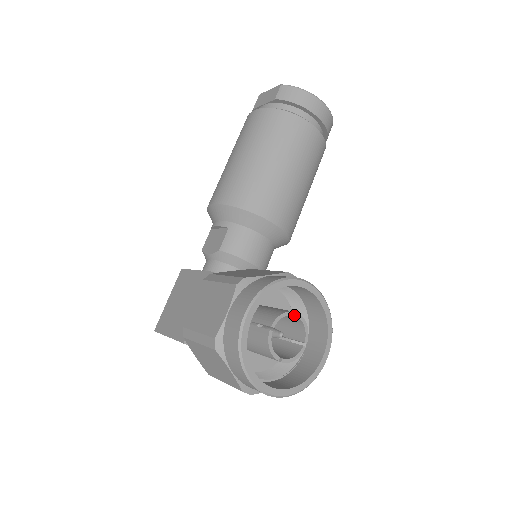
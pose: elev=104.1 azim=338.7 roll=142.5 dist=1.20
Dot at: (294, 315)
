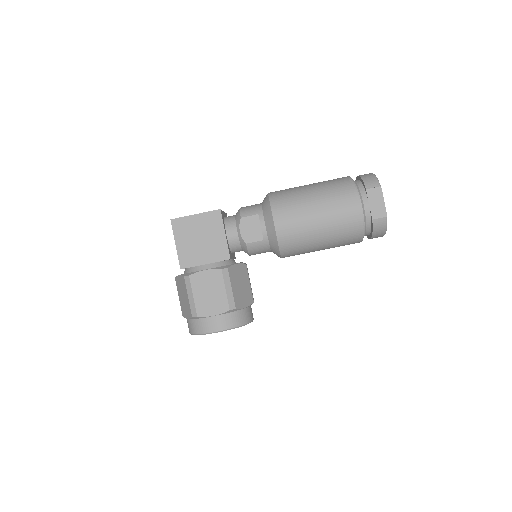
Dot at: occluded
